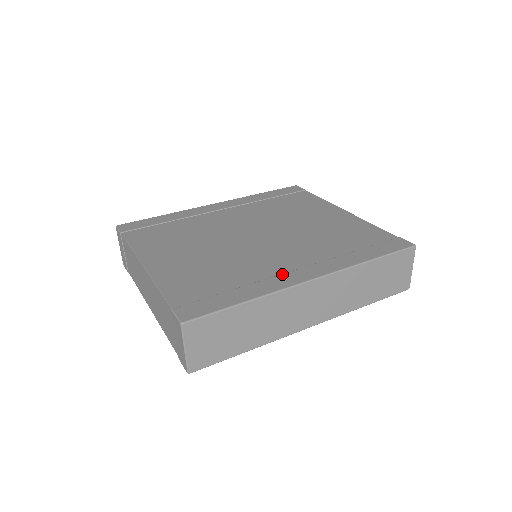
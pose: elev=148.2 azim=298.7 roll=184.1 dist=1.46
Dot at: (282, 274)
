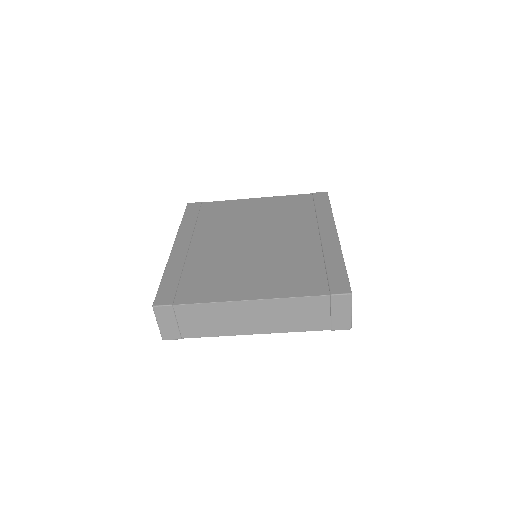
Dot at: (322, 242)
